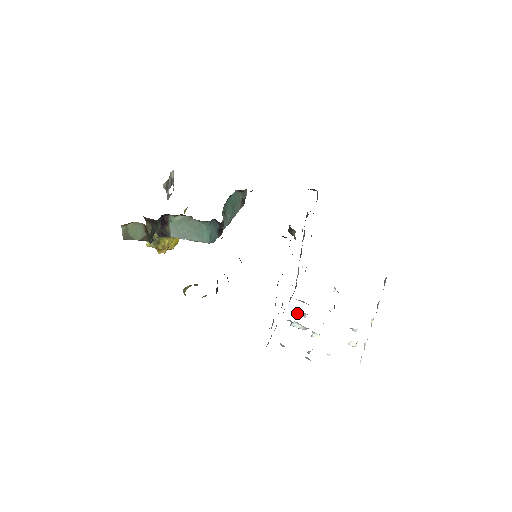
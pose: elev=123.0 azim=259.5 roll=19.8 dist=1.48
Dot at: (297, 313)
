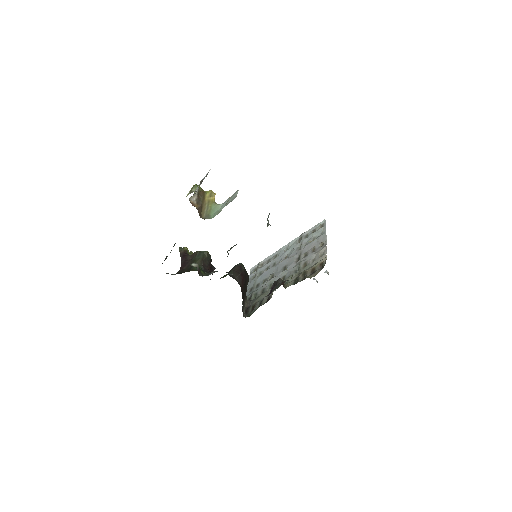
Dot at: occluded
